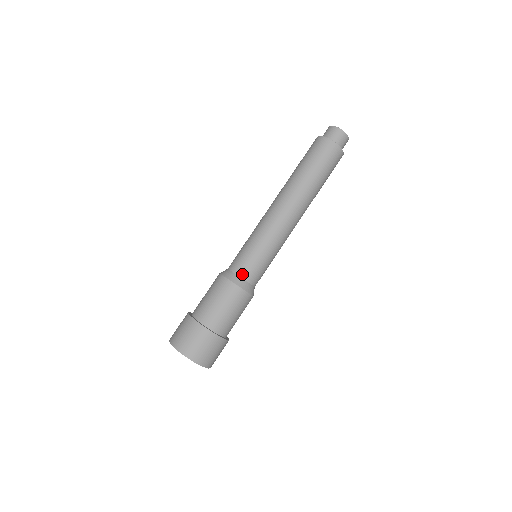
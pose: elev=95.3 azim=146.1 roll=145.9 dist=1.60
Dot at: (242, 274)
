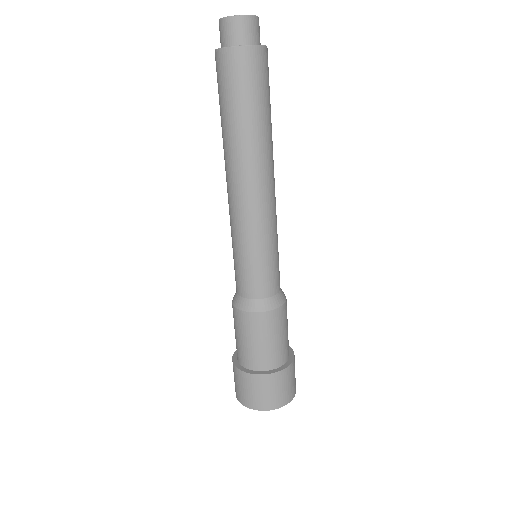
Dot at: (254, 295)
